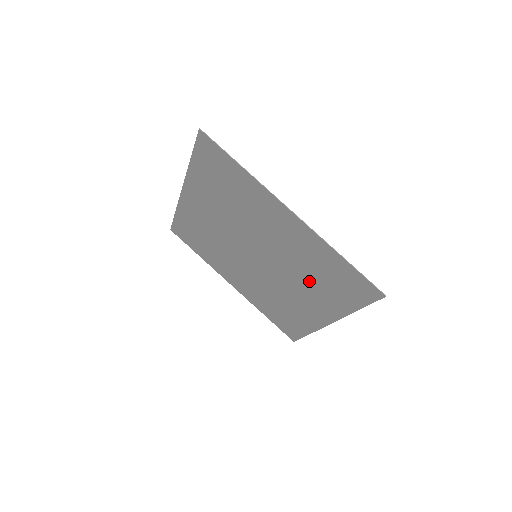
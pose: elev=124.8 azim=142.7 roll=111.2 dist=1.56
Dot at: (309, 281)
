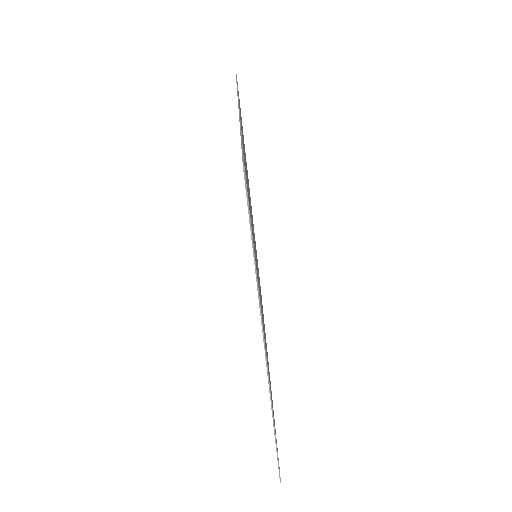
Dot at: occluded
